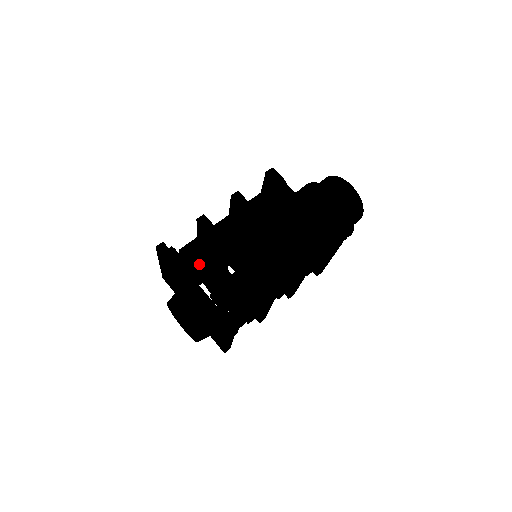
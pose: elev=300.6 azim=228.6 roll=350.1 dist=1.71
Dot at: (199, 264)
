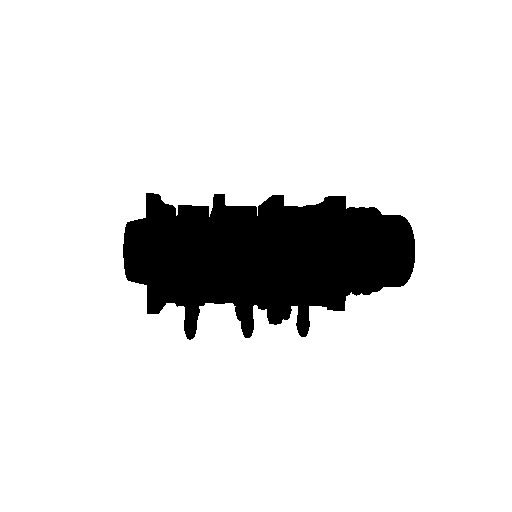
Dot at: (185, 218)
